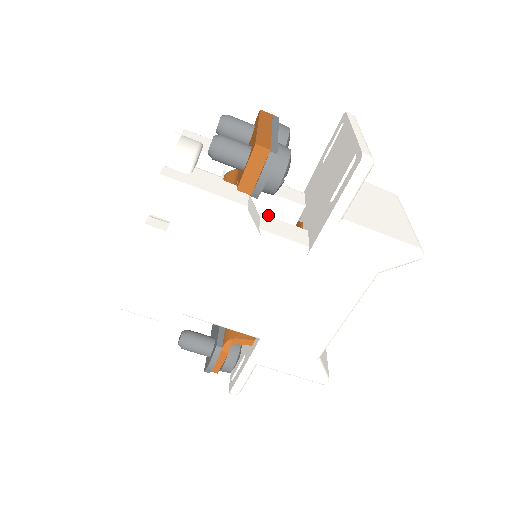
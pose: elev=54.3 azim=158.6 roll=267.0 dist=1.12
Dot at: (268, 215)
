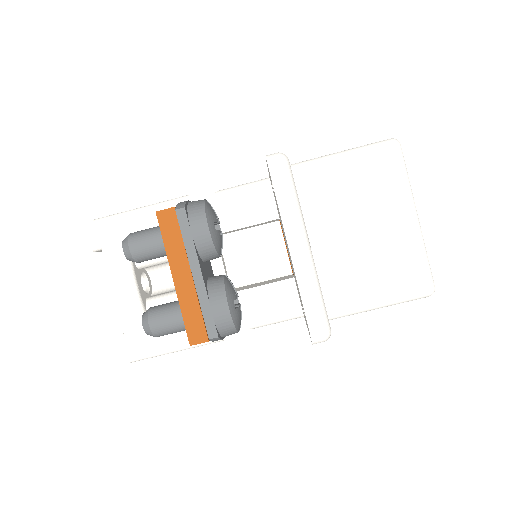
Dot at: occluded
